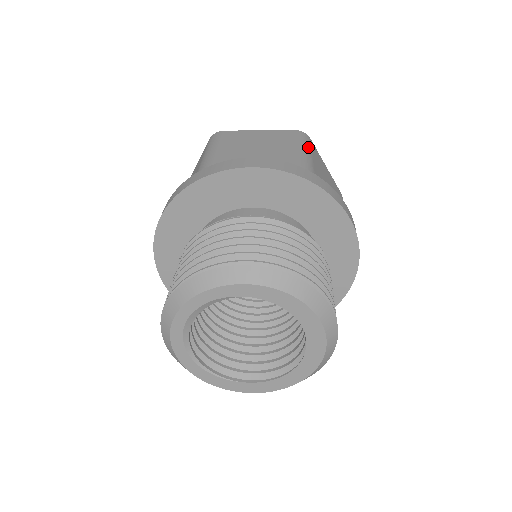
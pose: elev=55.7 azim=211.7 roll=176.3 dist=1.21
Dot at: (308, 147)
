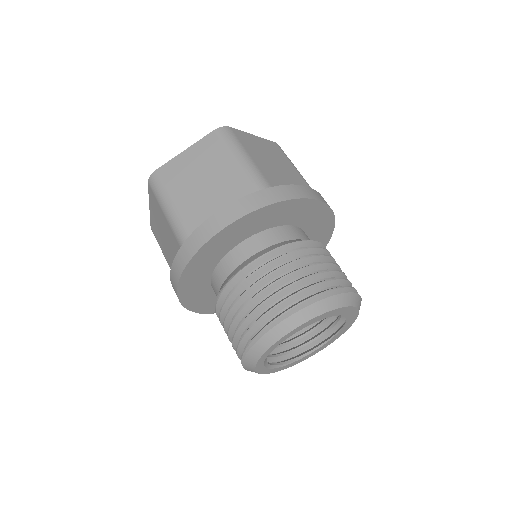
Dot at: (239, 147)
